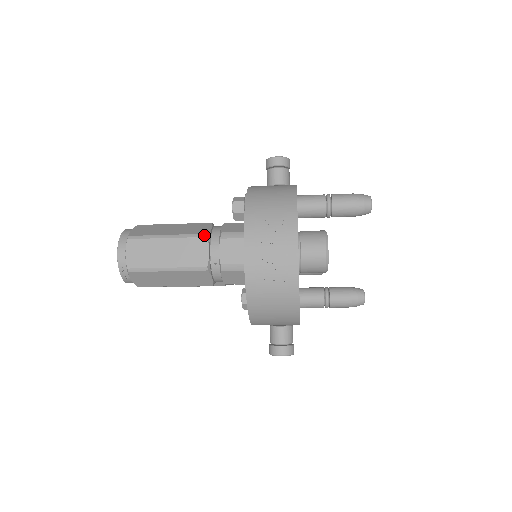
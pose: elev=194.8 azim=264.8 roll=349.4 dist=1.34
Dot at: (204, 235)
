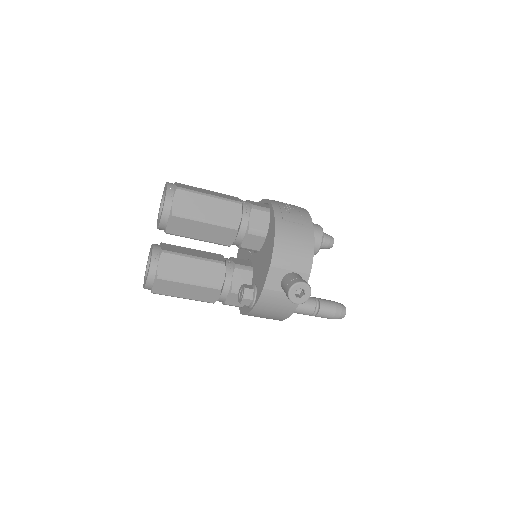
Dot at: occluded
